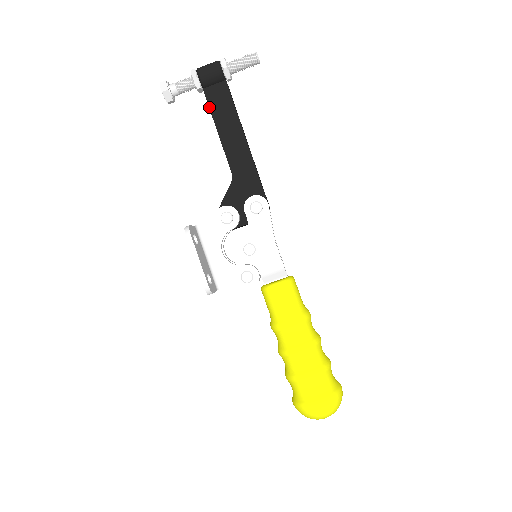
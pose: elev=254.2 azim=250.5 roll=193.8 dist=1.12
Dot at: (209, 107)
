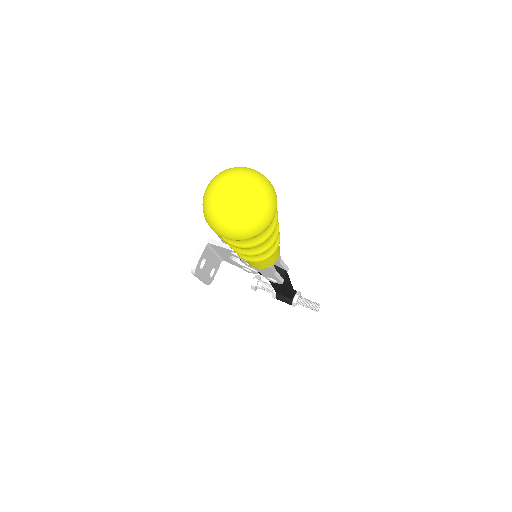
Dot at: occluded
